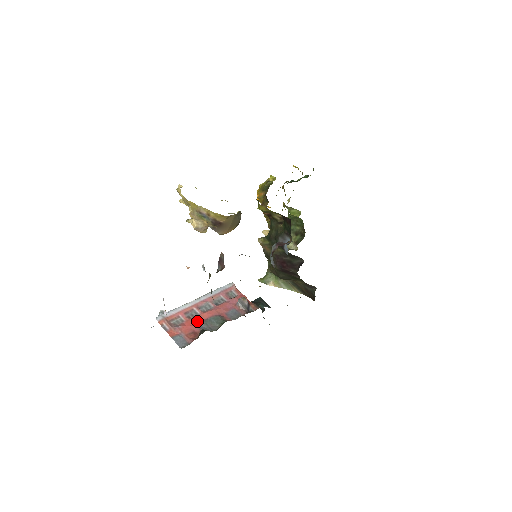
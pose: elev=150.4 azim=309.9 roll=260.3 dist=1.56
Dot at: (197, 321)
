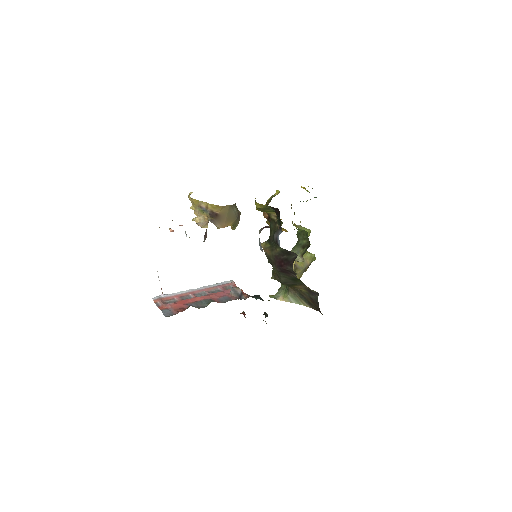
Dot at: (189, 302)
